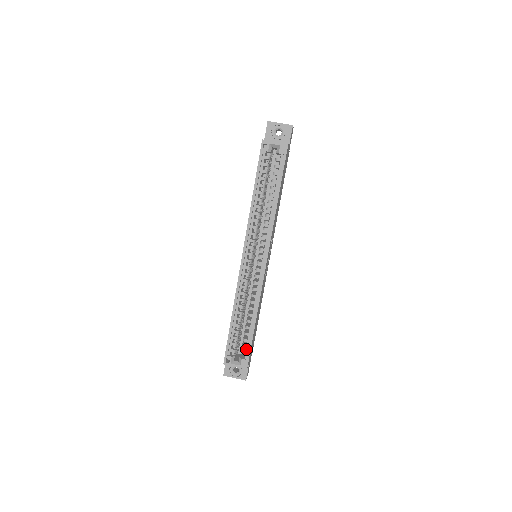
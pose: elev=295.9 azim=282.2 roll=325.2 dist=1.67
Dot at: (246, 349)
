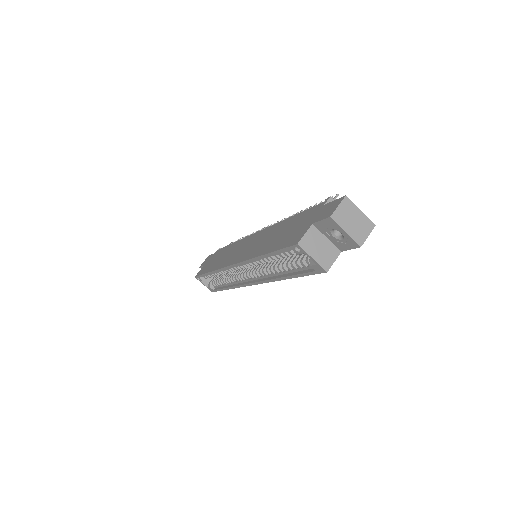
Dot at: (216, 286)
